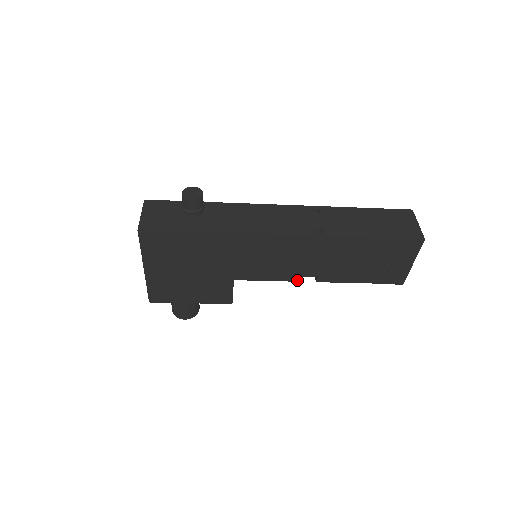
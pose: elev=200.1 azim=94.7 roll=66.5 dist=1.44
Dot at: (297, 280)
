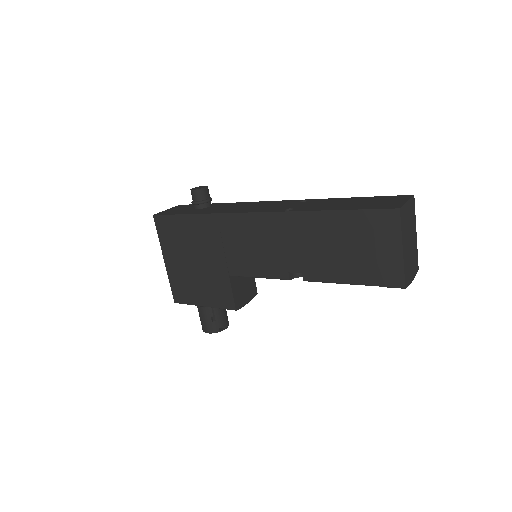
Dot at: (284, 277)
